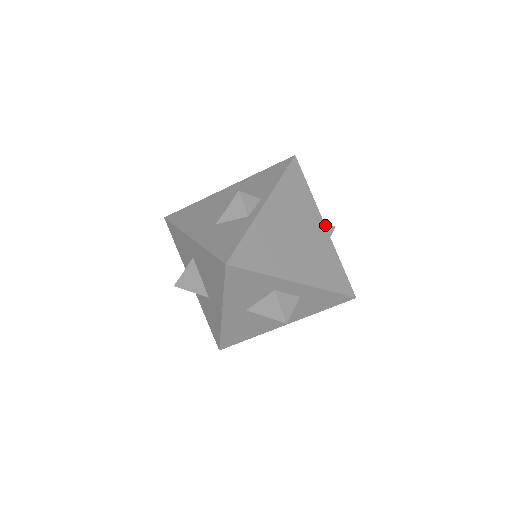
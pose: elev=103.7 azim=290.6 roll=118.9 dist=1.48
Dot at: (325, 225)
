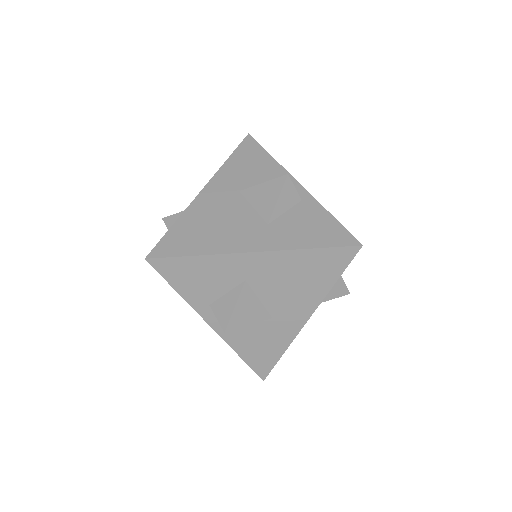
Dot at: occluded
